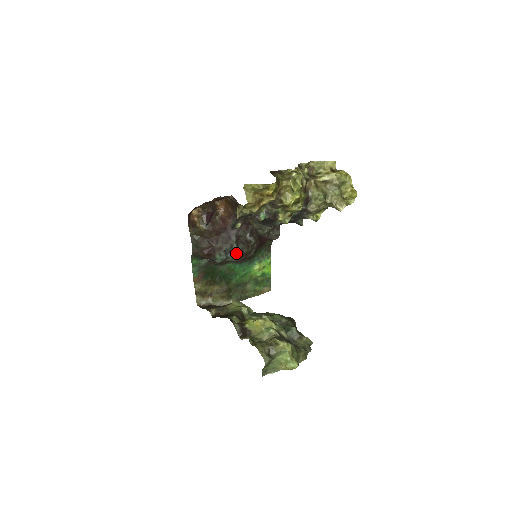
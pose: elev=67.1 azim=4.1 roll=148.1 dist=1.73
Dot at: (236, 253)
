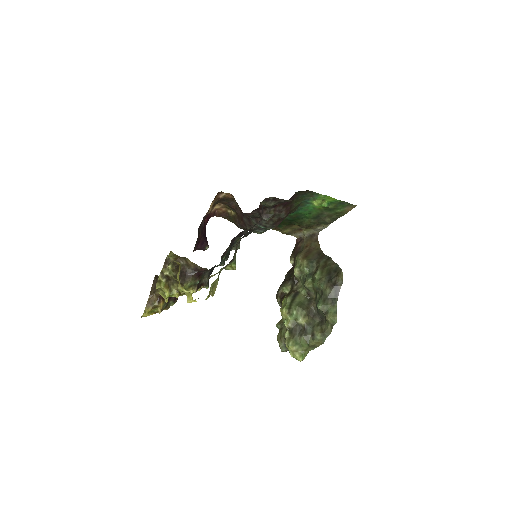
Dot at: (266, 228)
